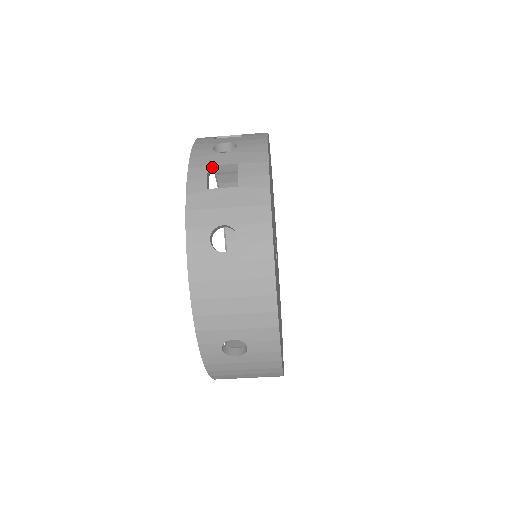
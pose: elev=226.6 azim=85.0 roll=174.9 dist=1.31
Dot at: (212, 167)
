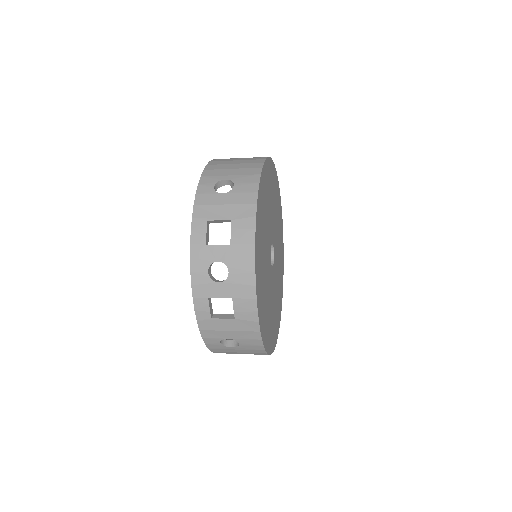
Dot at: (212, 297)
